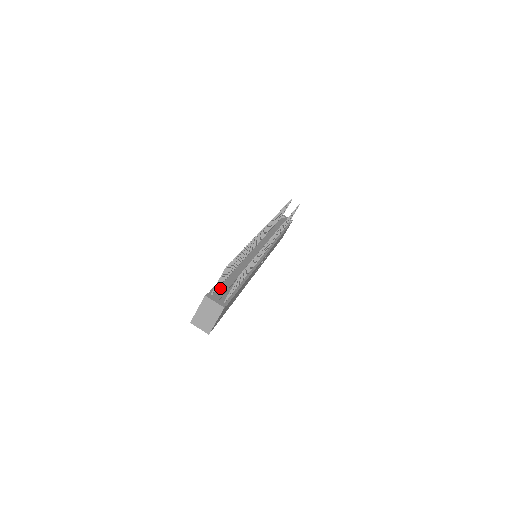
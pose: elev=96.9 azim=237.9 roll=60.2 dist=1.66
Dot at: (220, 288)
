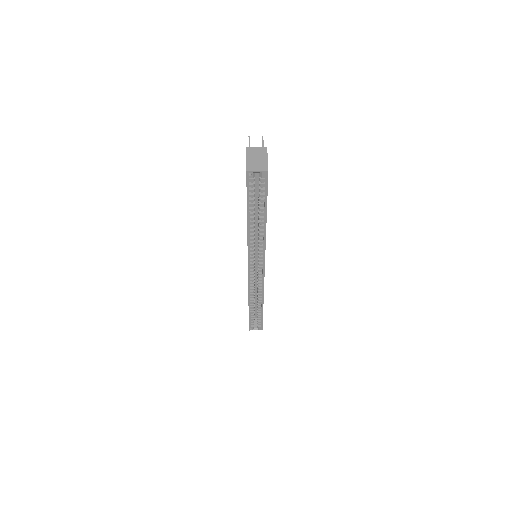
Dot at: occluded
